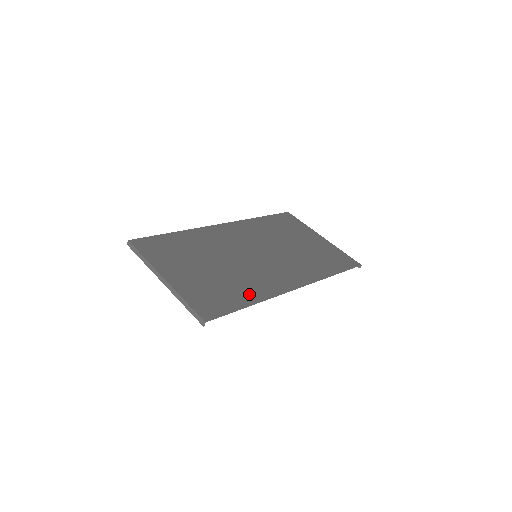
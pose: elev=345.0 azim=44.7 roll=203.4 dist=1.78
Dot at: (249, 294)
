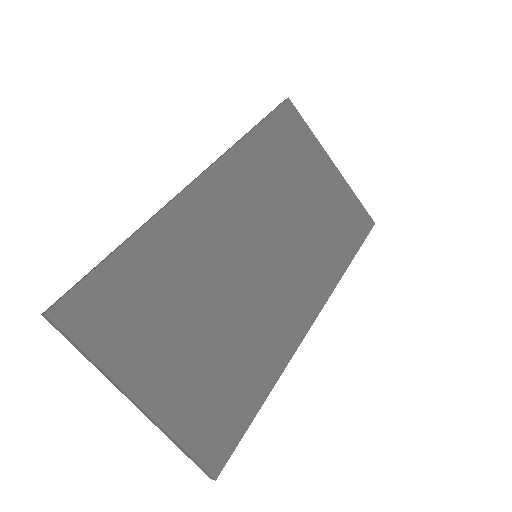
Dot at: (260, 374)
